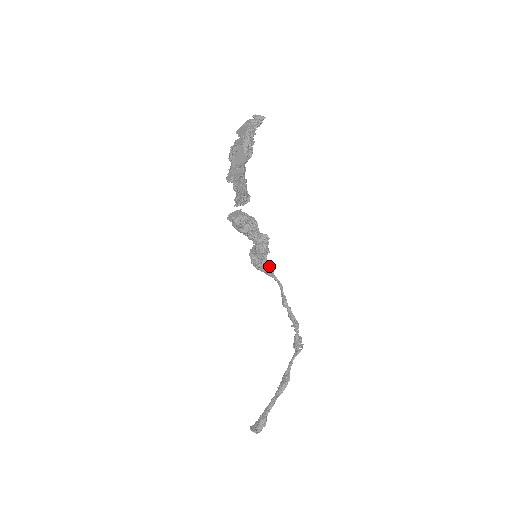
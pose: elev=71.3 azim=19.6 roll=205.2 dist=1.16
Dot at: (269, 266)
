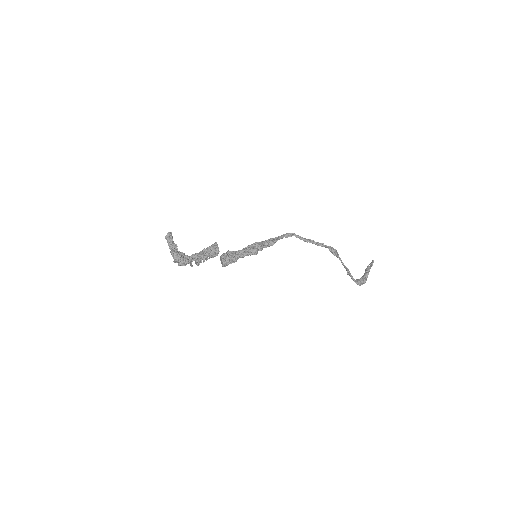
Dot at: (271, 244)
